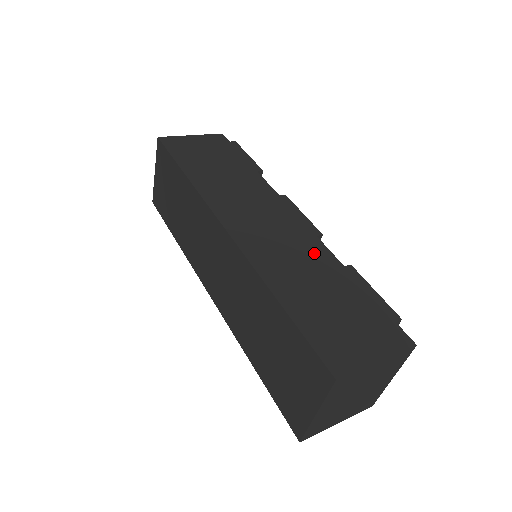
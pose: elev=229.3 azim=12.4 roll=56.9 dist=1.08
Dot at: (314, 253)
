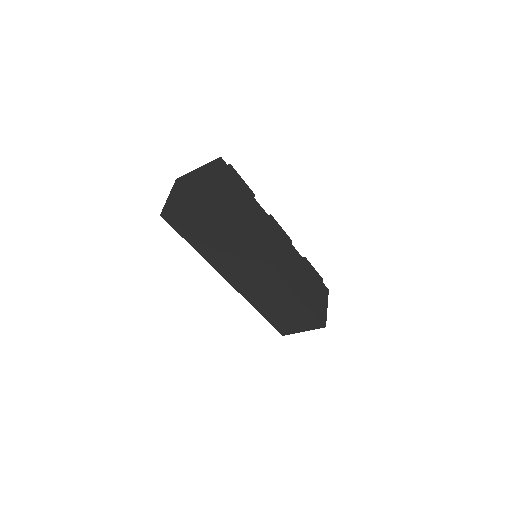
Dot at: (297, 259)
